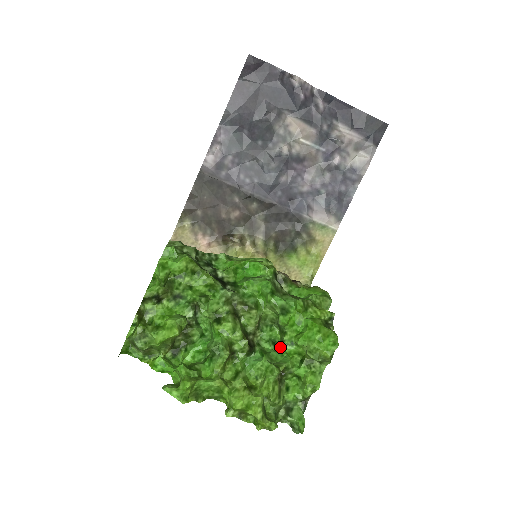
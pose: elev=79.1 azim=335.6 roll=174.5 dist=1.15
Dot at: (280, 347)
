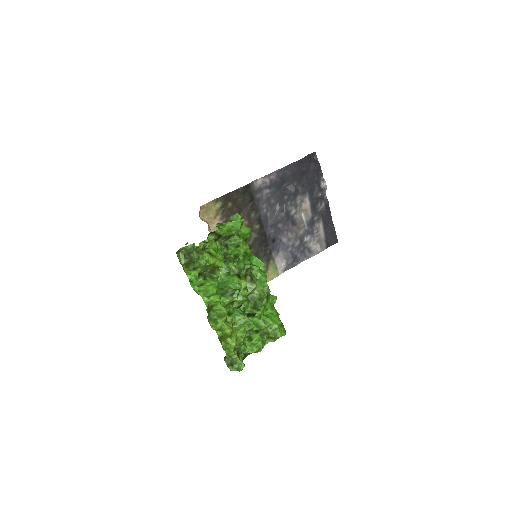
Dot at: occluded
